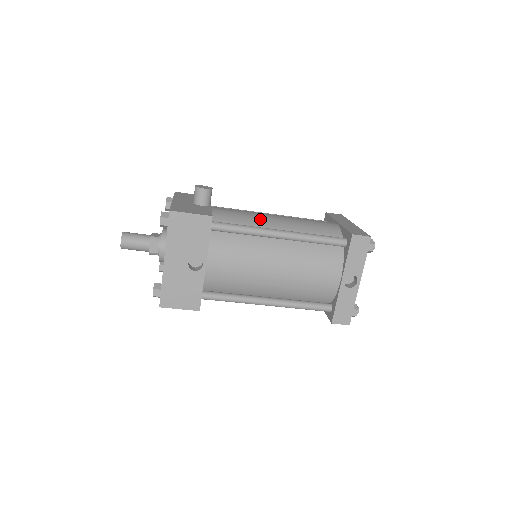
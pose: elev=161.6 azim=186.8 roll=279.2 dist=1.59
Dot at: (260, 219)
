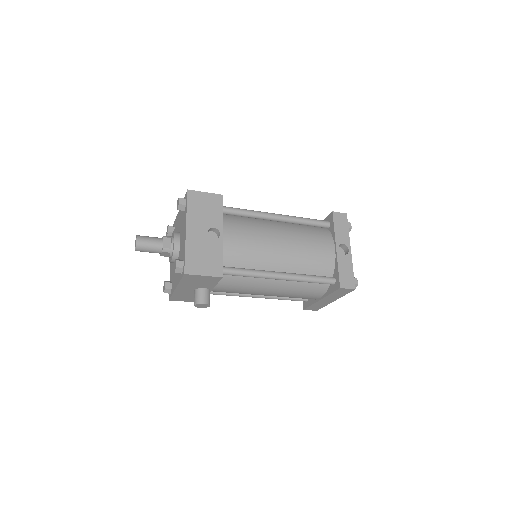
Dot at: occluded
